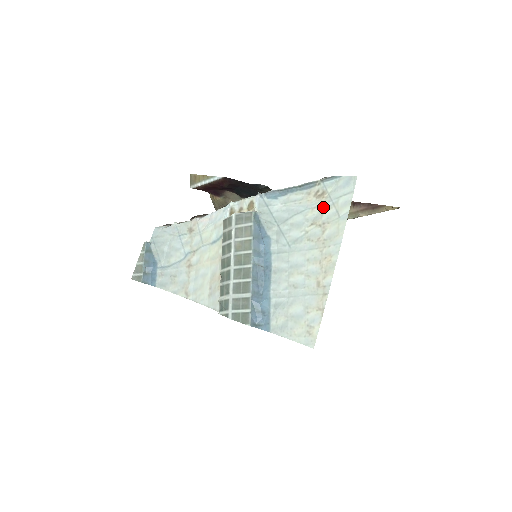
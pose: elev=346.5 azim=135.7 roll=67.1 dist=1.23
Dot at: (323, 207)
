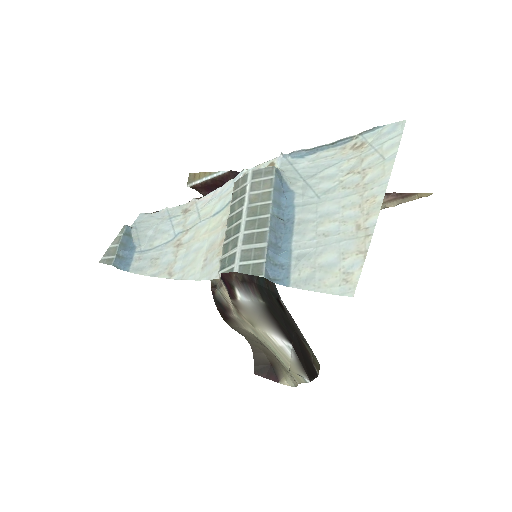
Dot at: (362, 156)
